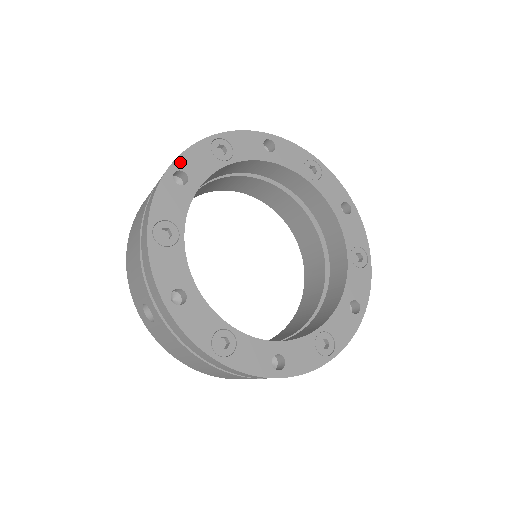
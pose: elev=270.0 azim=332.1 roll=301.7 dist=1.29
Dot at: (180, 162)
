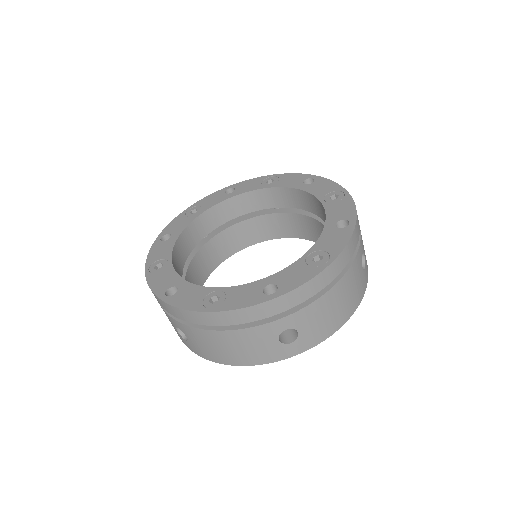
Dot at: (238, 185)
